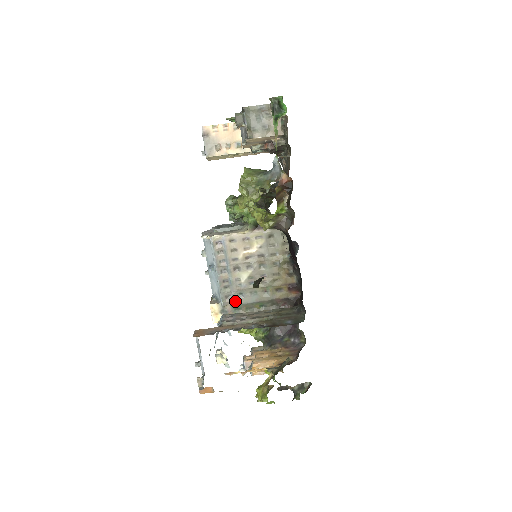
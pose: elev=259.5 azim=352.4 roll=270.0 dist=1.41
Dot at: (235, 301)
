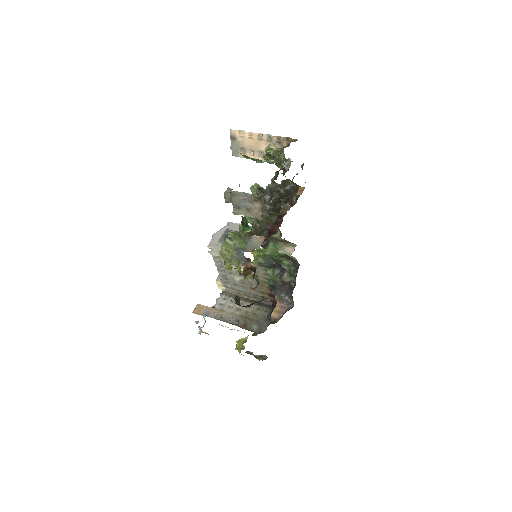
Dot at: (232, 287)
